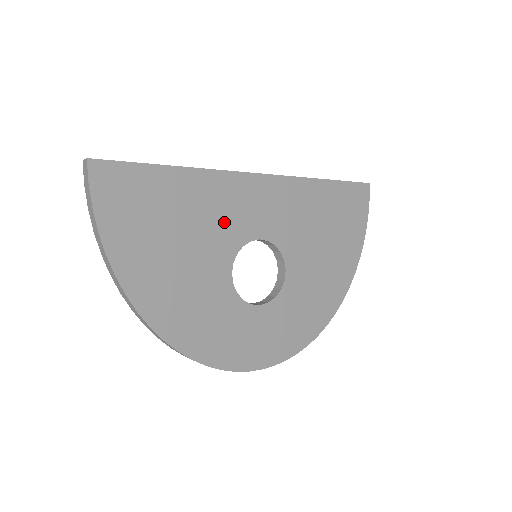
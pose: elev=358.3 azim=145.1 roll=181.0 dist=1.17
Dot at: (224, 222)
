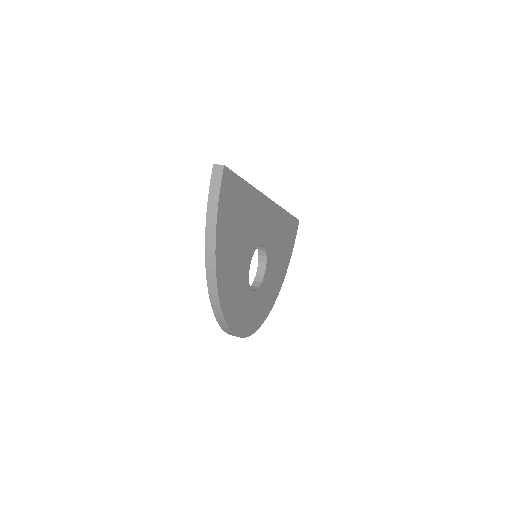
Dot at: (255, 229)
